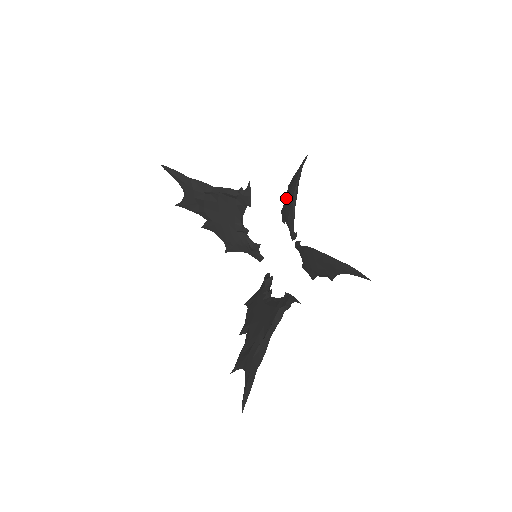
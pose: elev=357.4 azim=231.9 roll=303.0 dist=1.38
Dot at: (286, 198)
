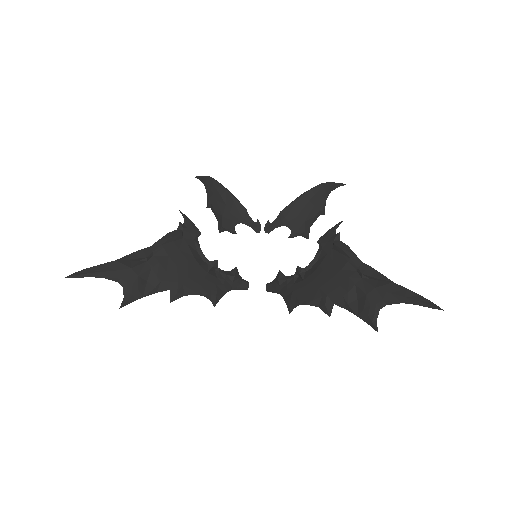
Dot at: (220, 208)
